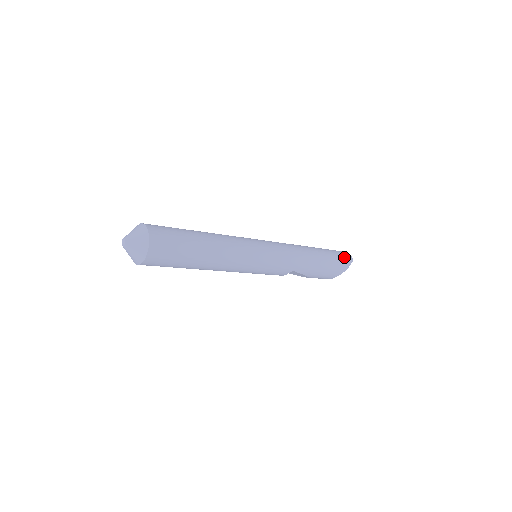
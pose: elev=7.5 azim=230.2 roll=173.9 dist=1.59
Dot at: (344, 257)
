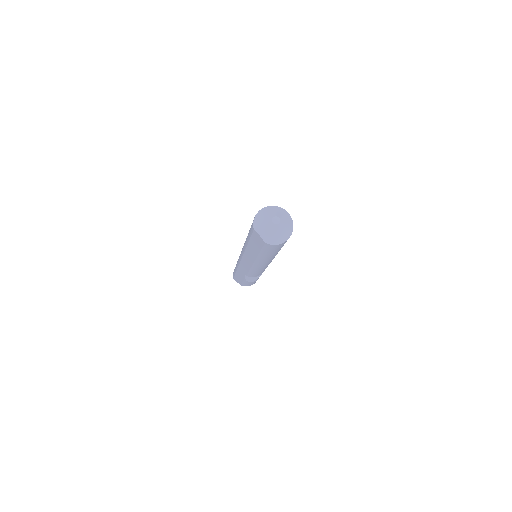
Dot at: occluded
